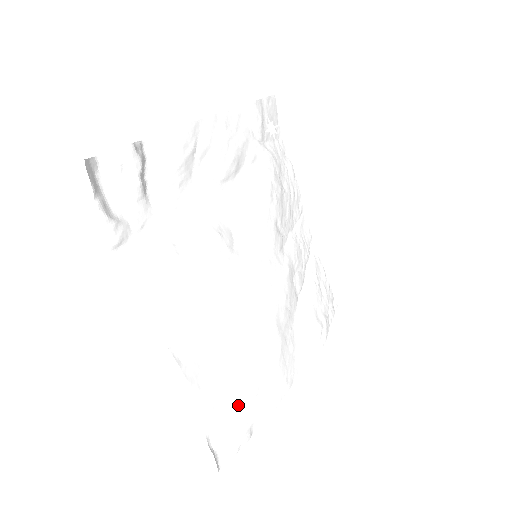
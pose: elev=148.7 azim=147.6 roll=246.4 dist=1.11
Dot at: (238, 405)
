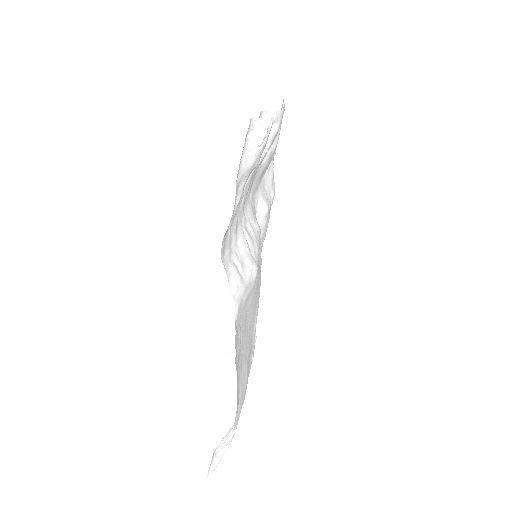
Dot at: occluded
